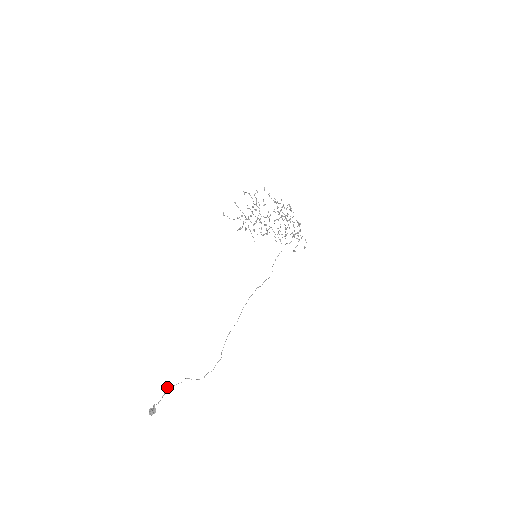
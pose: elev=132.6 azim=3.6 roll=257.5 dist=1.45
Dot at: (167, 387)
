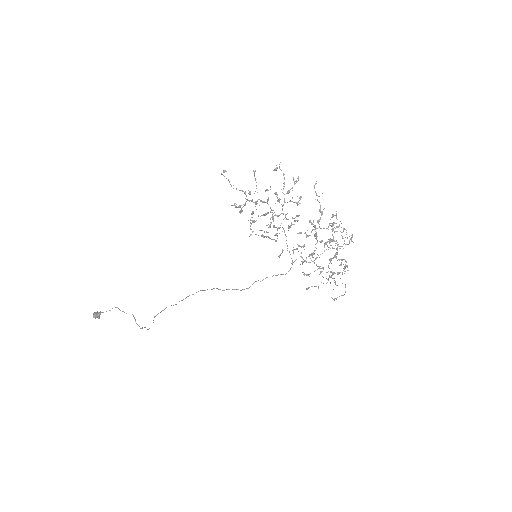
Dot at: occluded
